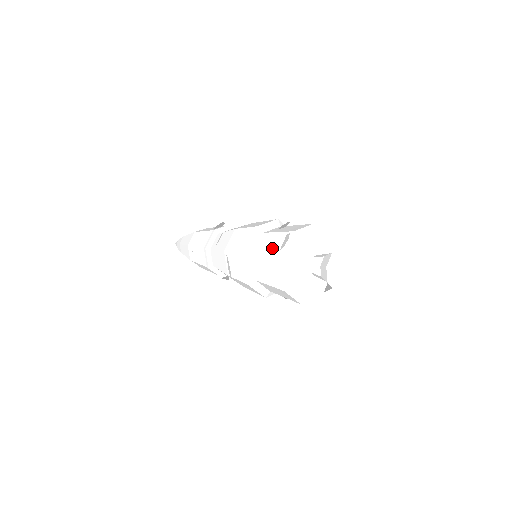
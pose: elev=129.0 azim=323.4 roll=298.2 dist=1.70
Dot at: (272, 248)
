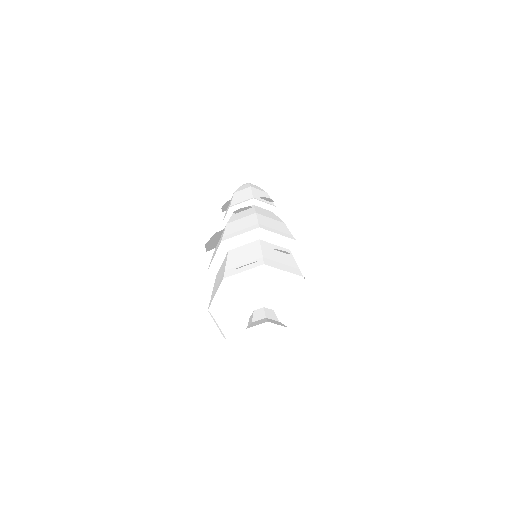
Dot at: (239, 260)
